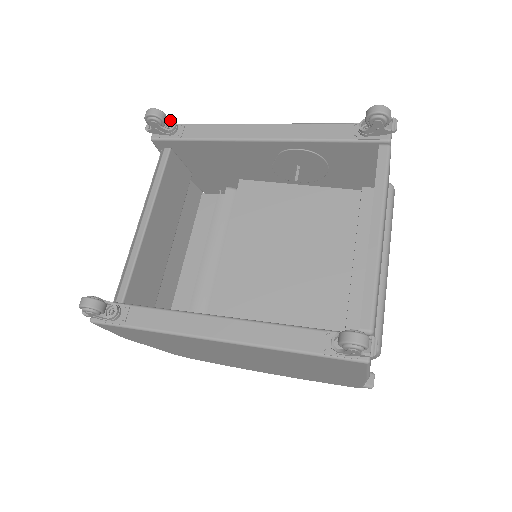
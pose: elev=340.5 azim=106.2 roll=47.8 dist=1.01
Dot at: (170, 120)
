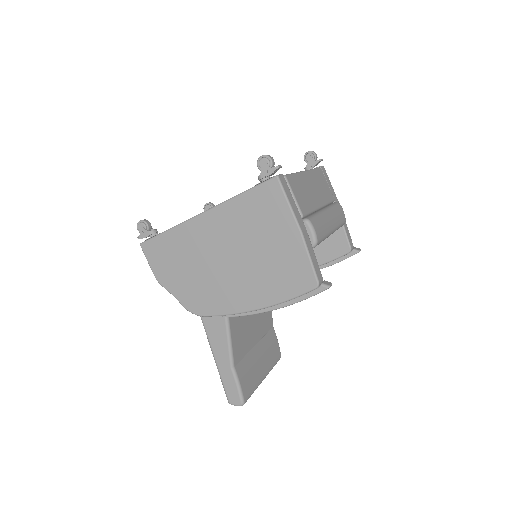
Dot at: occluded
